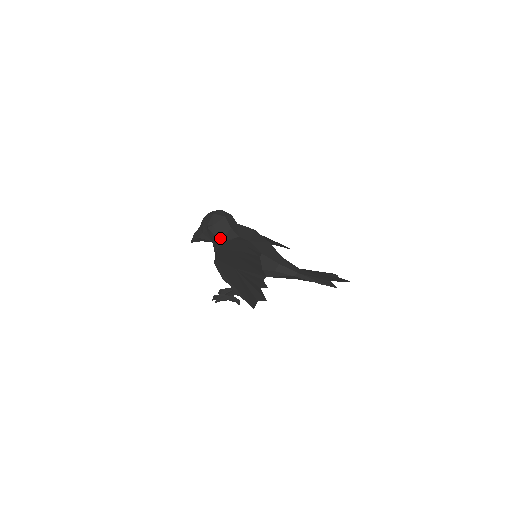
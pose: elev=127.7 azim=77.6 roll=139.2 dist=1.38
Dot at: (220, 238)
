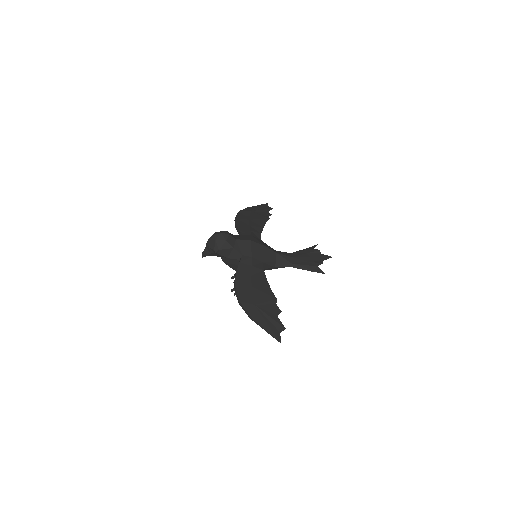
Dot at: (227, 256)
